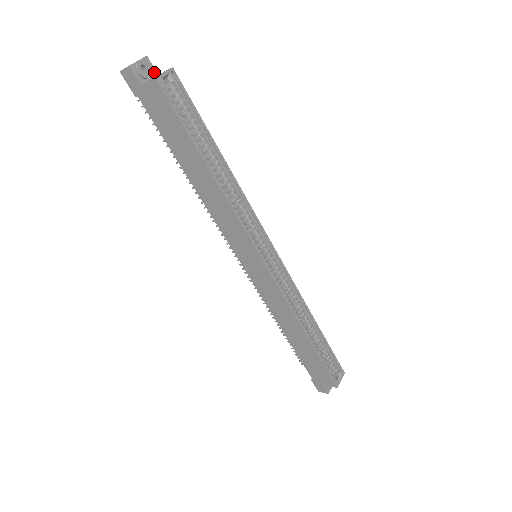
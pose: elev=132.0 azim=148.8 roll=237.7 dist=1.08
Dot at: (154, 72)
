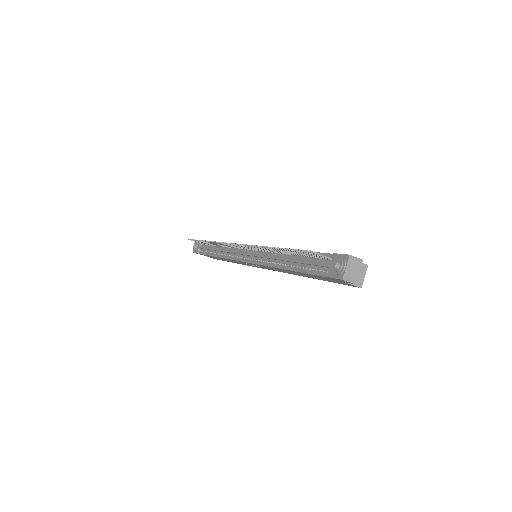
Dot at: occluded
